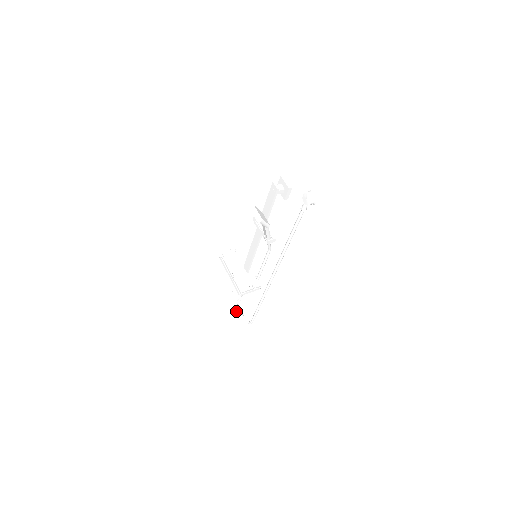
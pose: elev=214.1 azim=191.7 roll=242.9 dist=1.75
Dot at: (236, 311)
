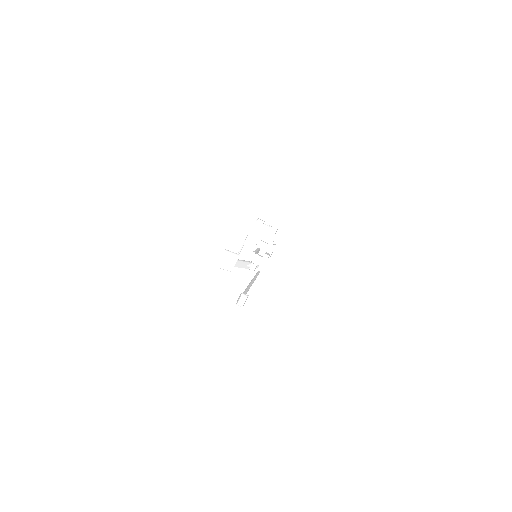
Dot at: occluded
